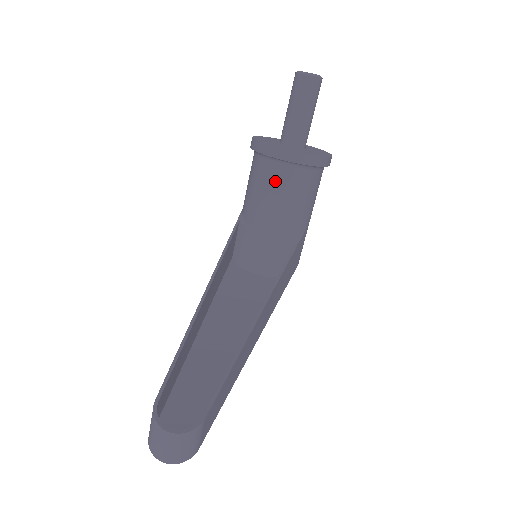
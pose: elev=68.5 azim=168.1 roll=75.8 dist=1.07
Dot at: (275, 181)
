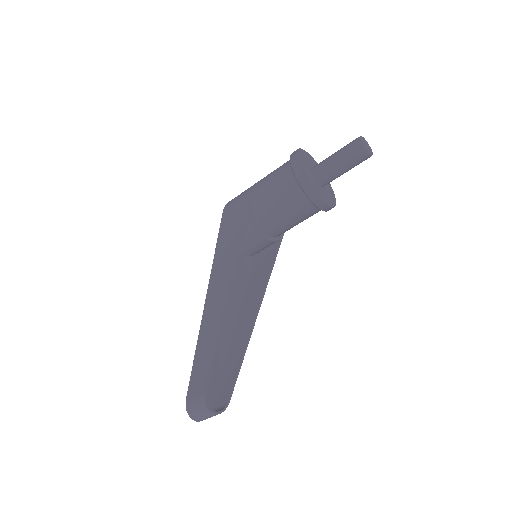
Dot at: (297, 209)
